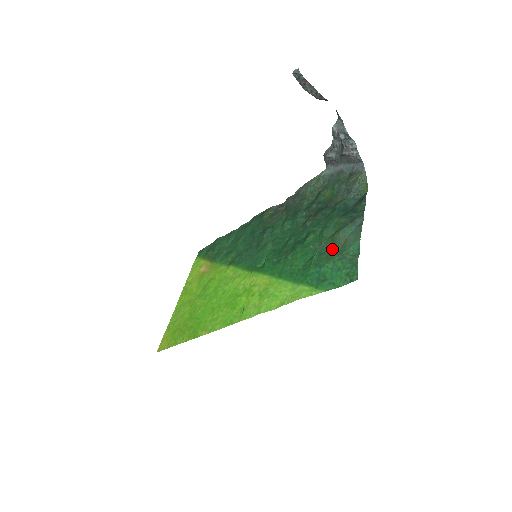
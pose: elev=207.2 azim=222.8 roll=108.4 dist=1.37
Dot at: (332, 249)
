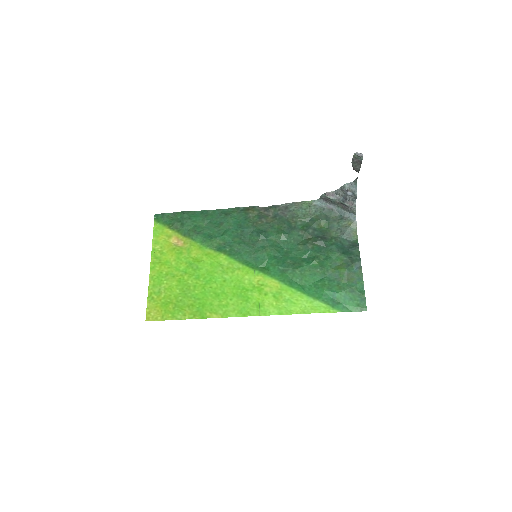
Dot at: (341, 281)
